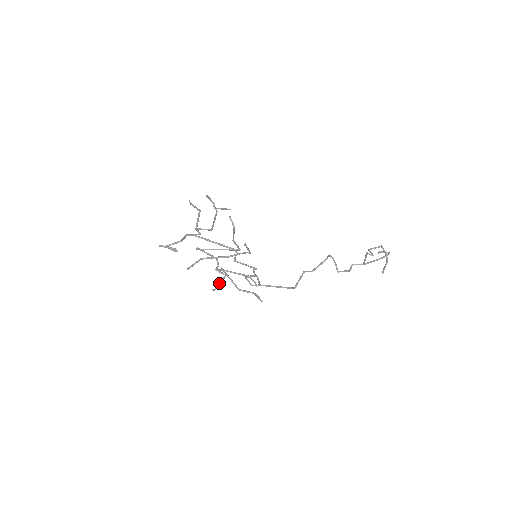
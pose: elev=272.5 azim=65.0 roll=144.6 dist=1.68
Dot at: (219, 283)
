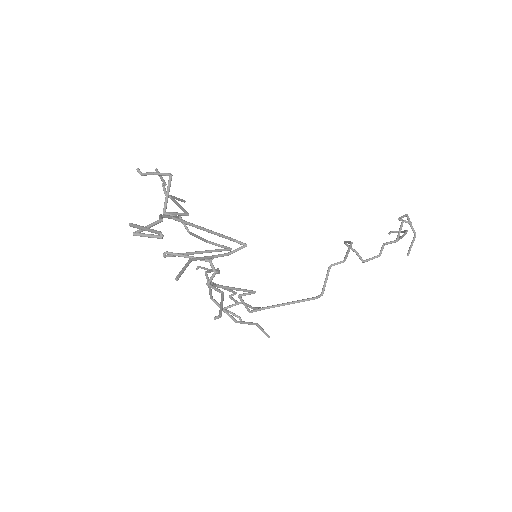
Dot at: (221, 305)
